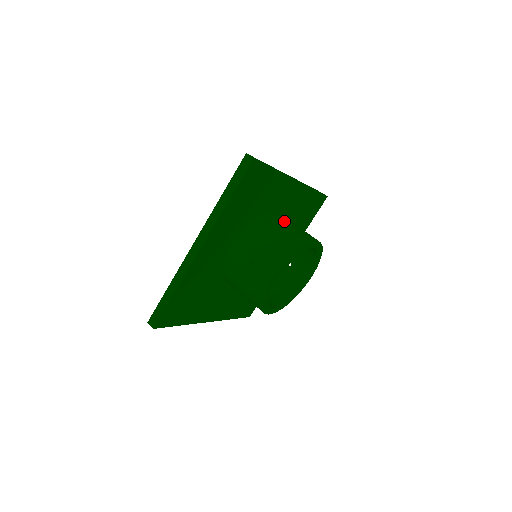
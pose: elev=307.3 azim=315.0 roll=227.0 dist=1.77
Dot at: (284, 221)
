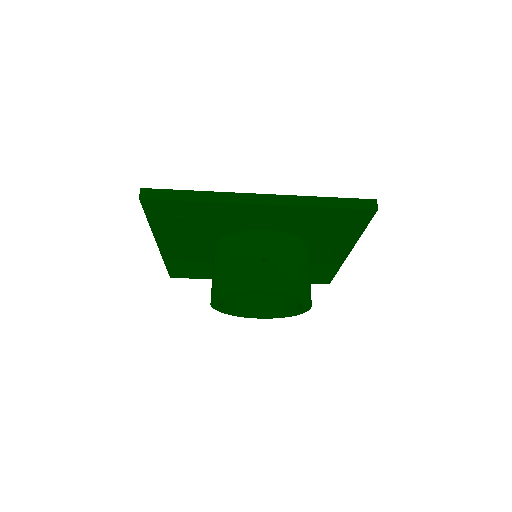
Dot at: occluded
